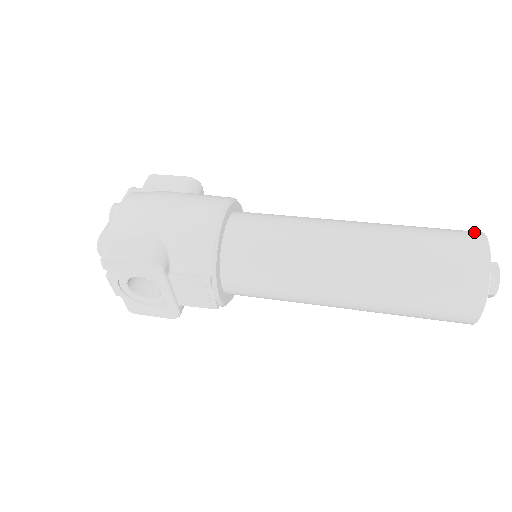
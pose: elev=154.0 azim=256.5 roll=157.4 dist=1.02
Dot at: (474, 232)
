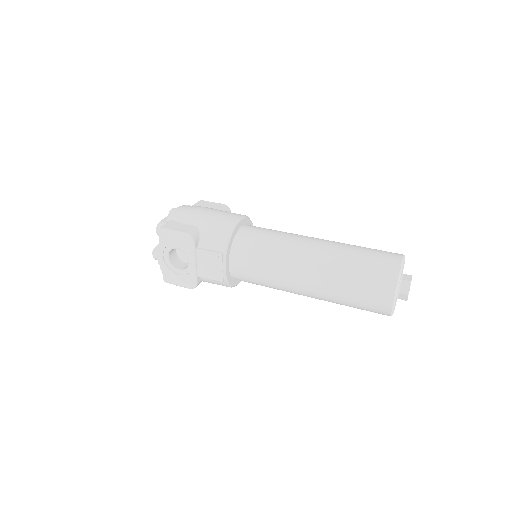
Dot at: occluded
